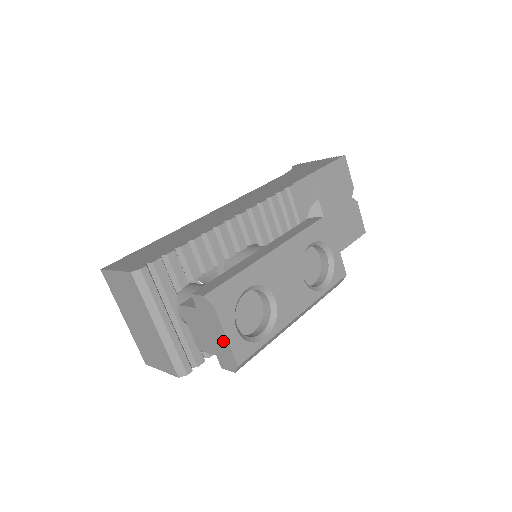
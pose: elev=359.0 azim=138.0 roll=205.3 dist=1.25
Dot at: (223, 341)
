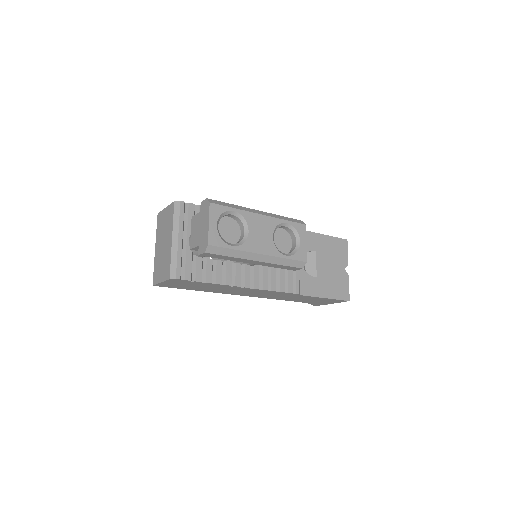
Dot at: (206, 228)
